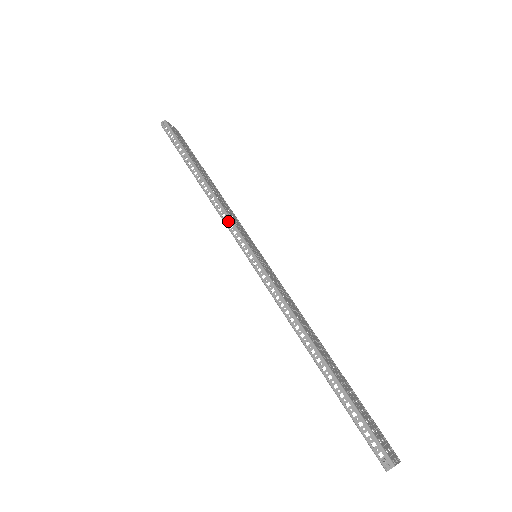
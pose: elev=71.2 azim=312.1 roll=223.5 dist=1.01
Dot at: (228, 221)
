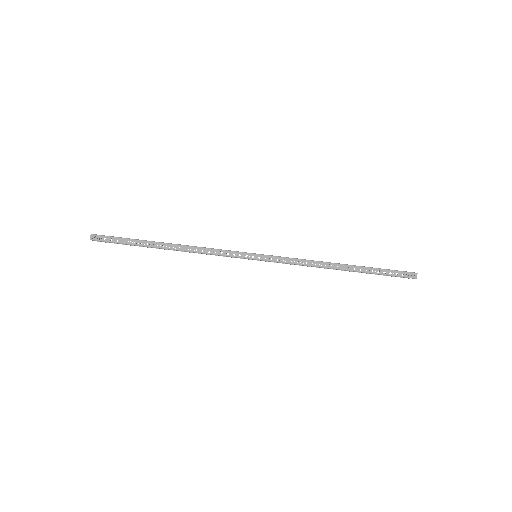
Dot at: occluded
